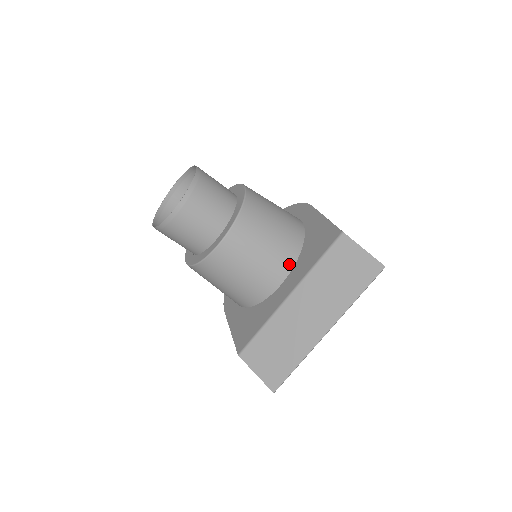
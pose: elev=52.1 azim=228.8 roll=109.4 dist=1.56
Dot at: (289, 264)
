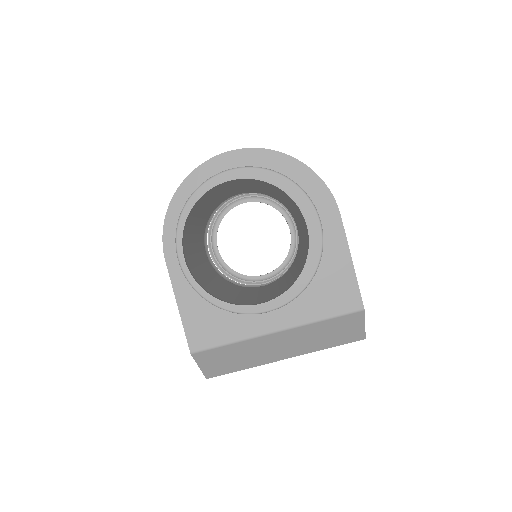
Dot at: occluded
